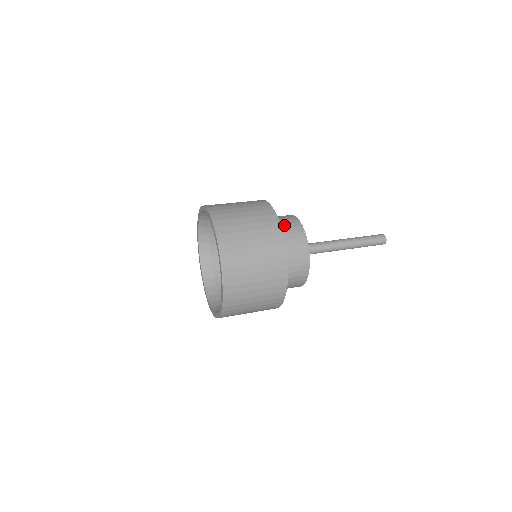
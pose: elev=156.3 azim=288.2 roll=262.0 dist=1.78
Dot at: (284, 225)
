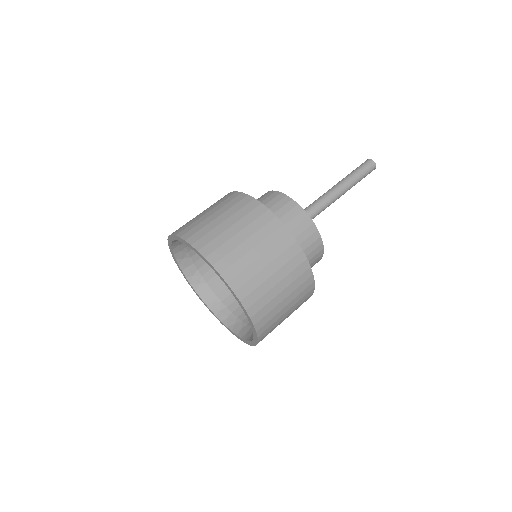
Dot at: (299, 238)
